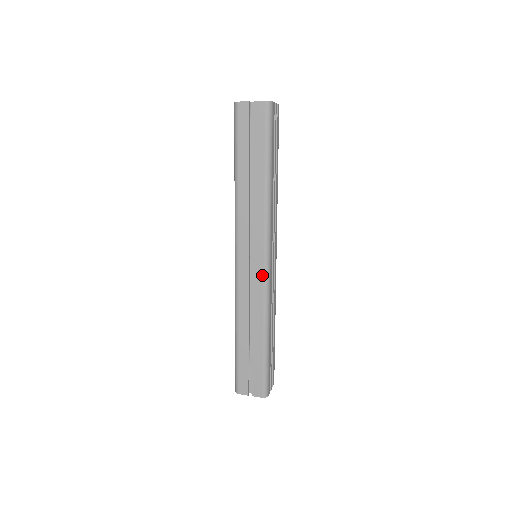
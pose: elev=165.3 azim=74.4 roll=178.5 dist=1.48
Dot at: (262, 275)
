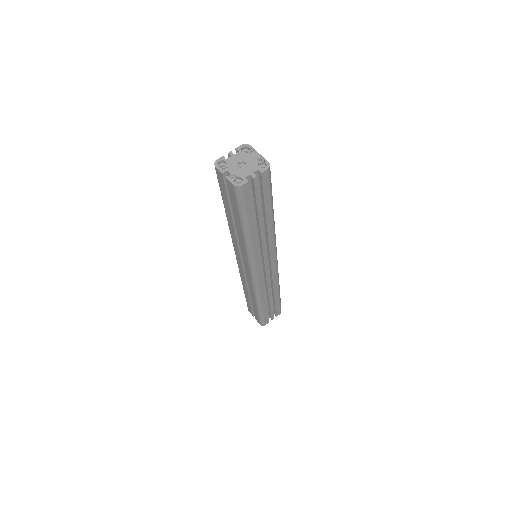
Dot at: (250, 278)
